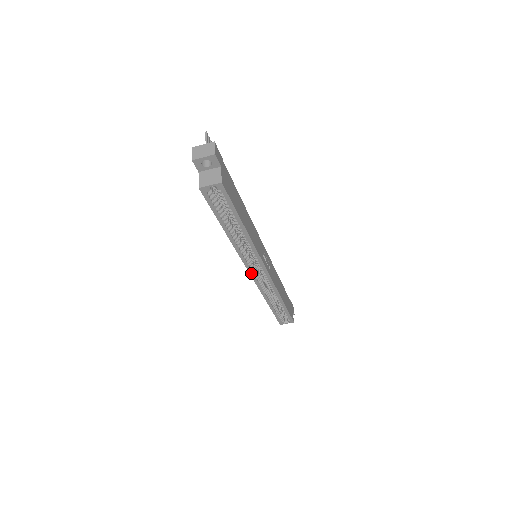
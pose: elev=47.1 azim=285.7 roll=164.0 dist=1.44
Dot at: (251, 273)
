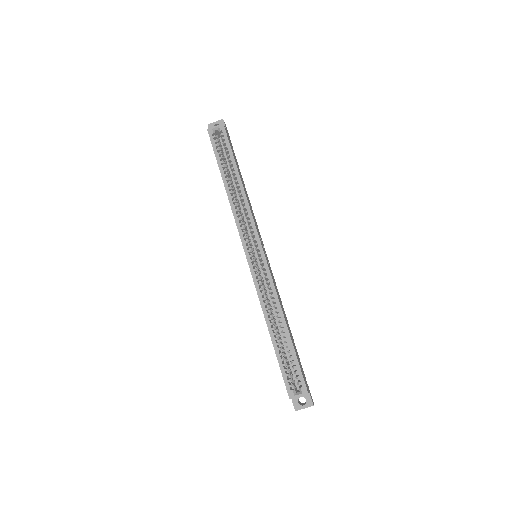
Dot at: (246, 253)
